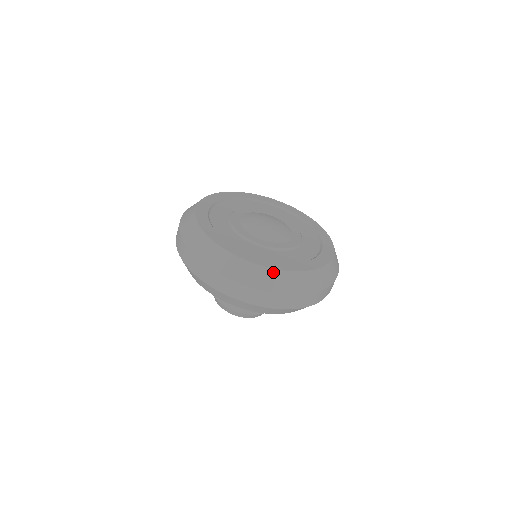
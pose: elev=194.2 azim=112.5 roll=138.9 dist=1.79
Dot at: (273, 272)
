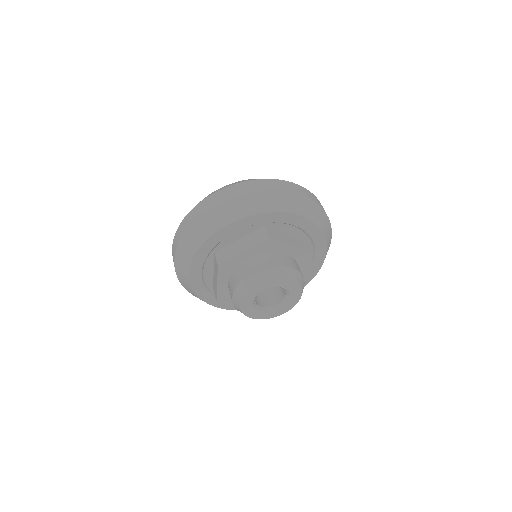
Dot at: occluded
